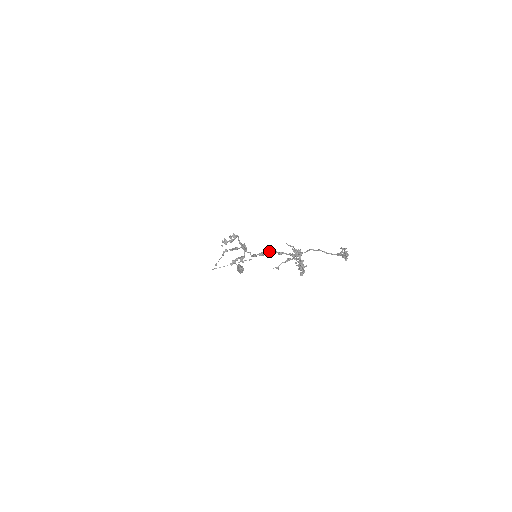
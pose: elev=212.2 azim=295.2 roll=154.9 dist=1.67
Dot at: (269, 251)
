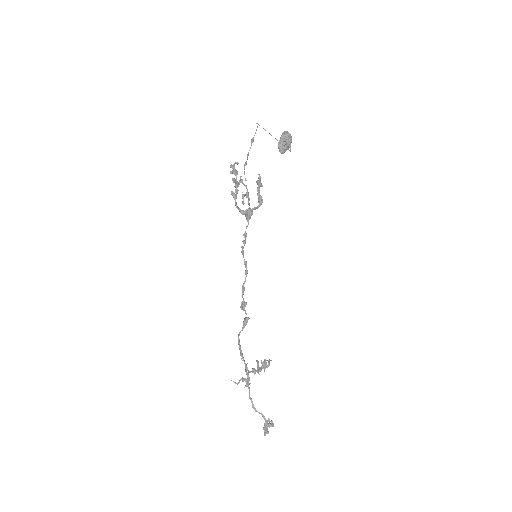
Dot at: occluded
